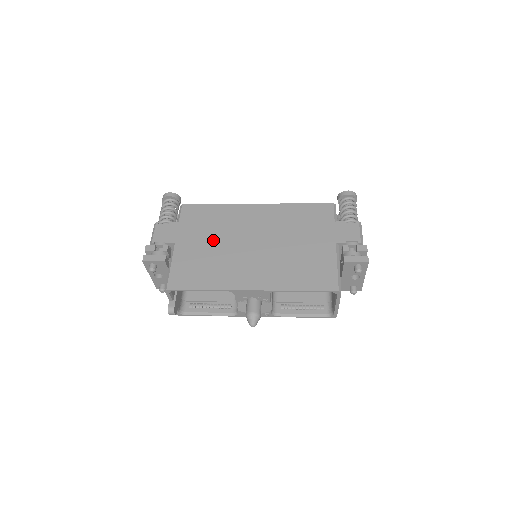
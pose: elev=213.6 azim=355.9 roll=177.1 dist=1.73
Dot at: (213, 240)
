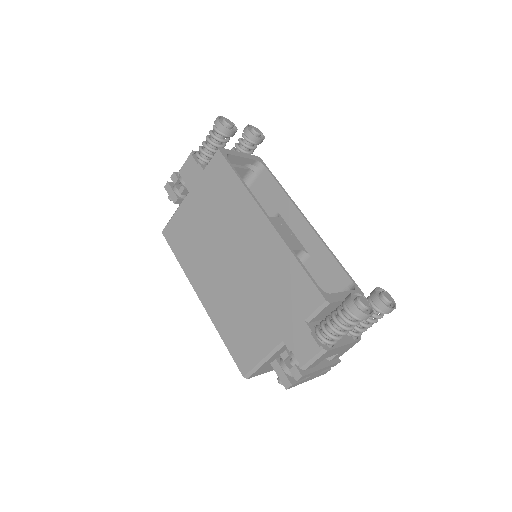
Dot at: (210, 220)
